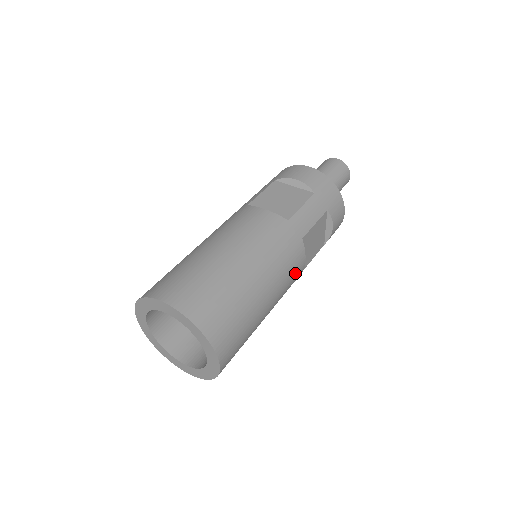
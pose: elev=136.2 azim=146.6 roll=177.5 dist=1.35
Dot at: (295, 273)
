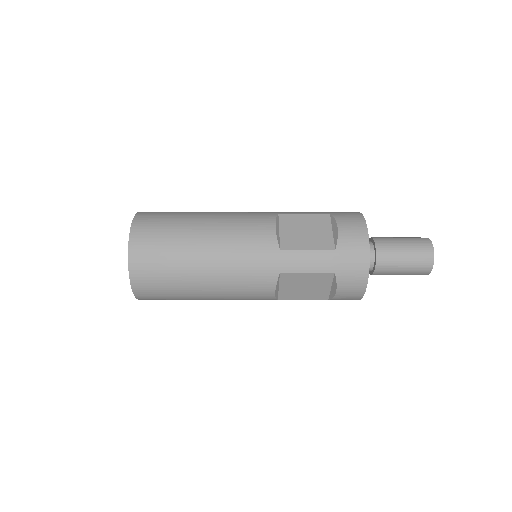
Dot at: (255, 227)
